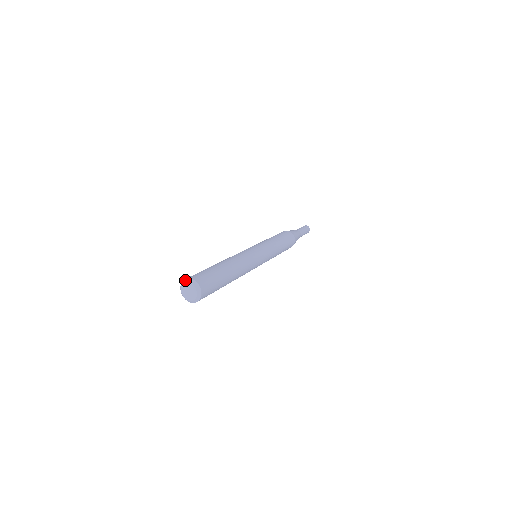
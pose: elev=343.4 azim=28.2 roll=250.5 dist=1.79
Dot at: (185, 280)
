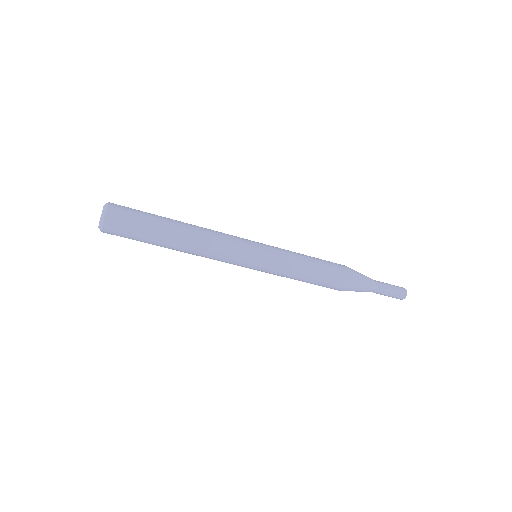
Dot at: occluded
